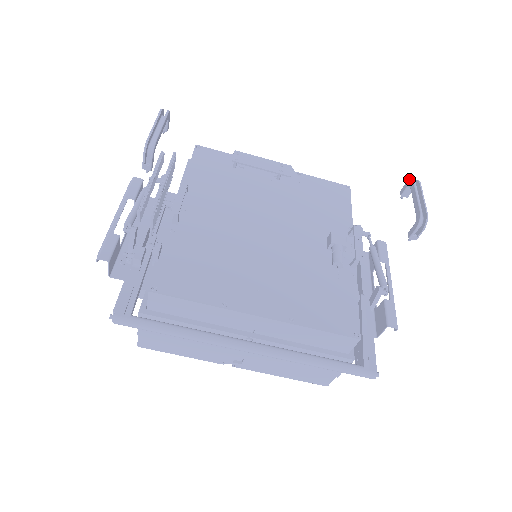
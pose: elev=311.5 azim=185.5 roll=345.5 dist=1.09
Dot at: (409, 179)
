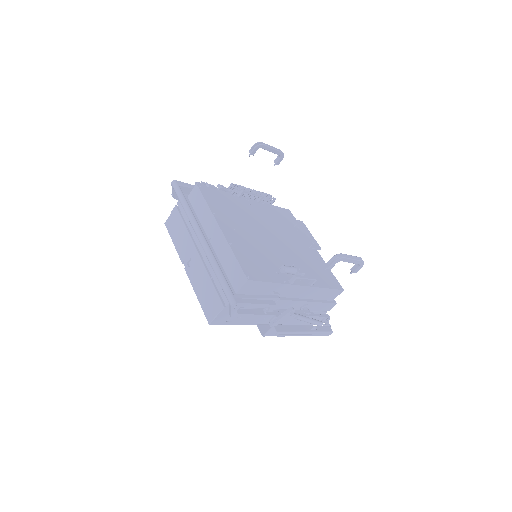
Dot at: occluded
